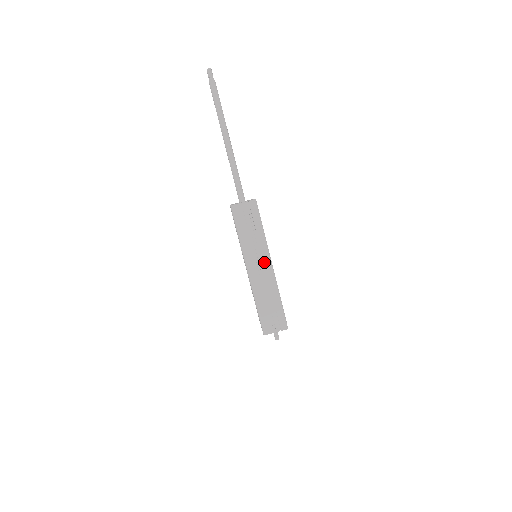
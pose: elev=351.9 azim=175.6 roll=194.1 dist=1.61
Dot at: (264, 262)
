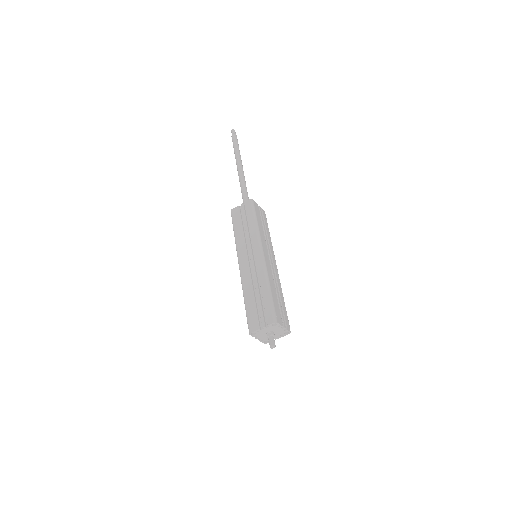
Dot at: (272, 258)
